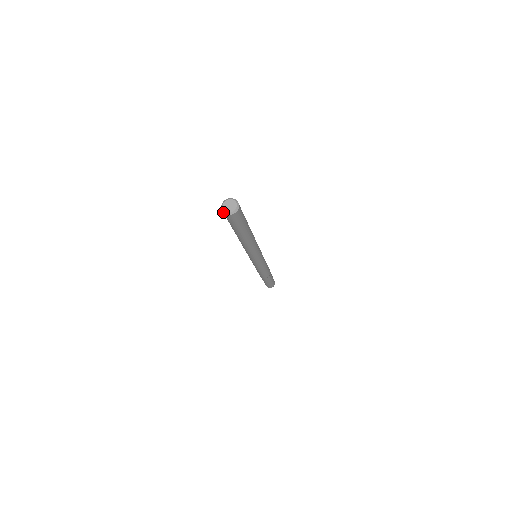
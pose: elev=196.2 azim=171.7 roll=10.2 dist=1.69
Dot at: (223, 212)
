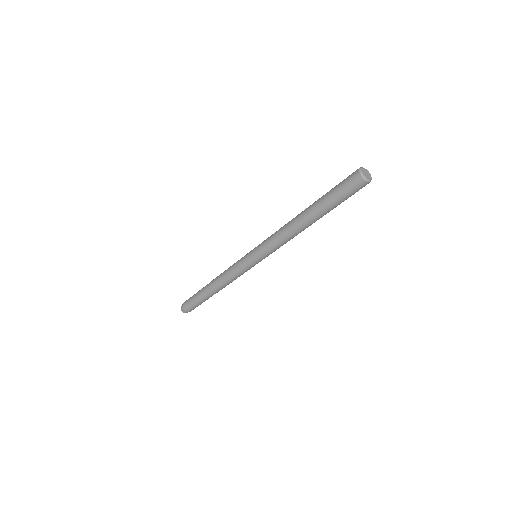
Dot at: (362, 176)
